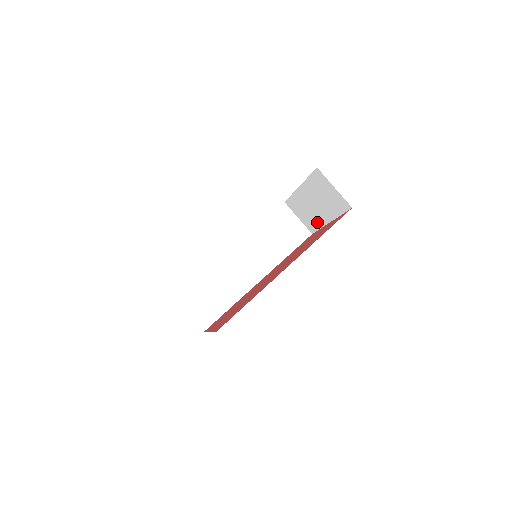
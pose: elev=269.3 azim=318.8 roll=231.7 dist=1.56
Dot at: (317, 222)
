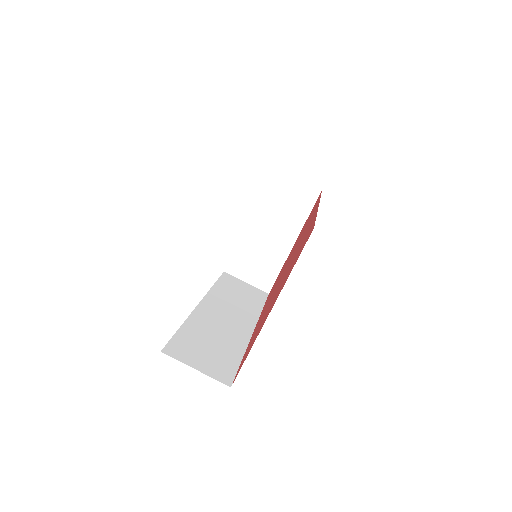
Dot at: (276, 262)
